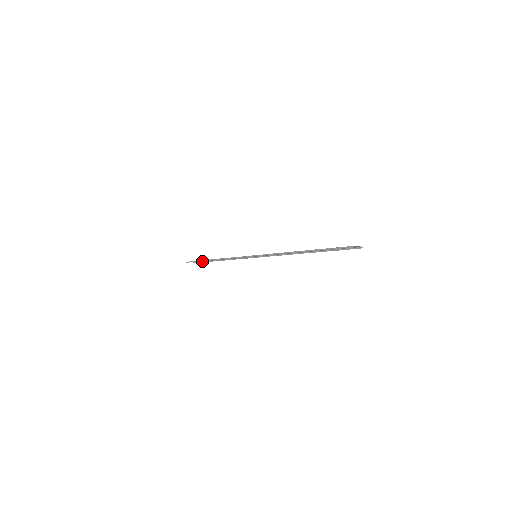
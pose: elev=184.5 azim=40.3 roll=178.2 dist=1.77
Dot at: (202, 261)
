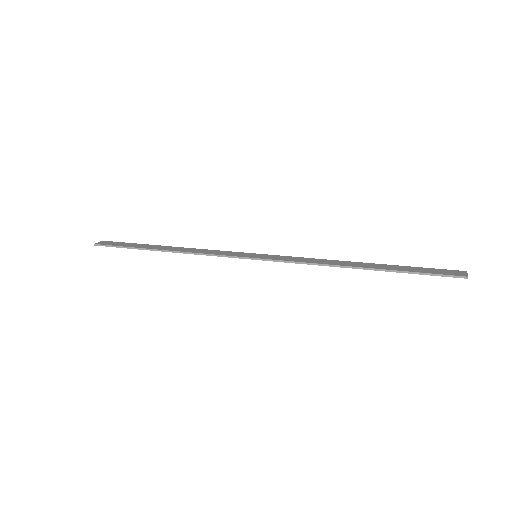
Dot at: occluded
